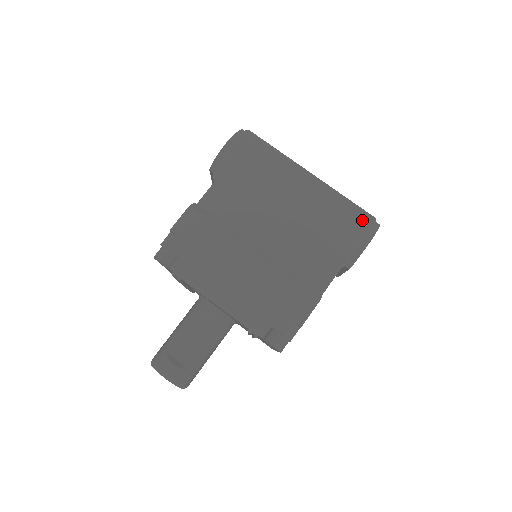
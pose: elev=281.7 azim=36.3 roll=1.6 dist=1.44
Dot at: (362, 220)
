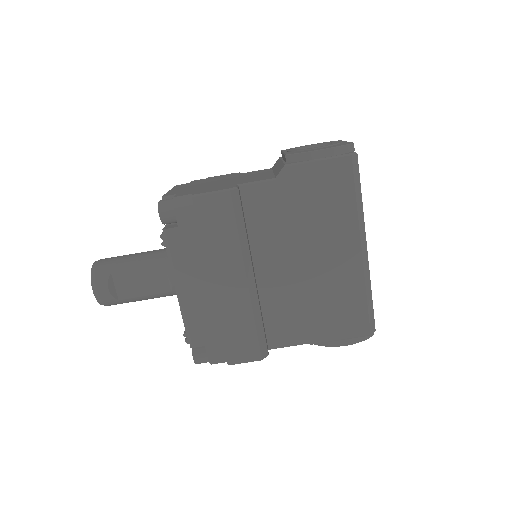
Dot at: (363, 325)
